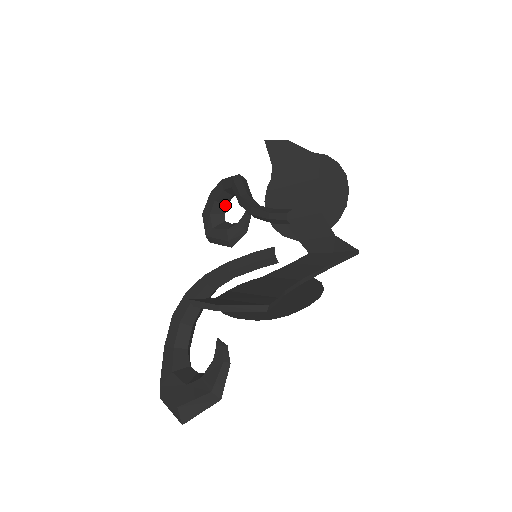
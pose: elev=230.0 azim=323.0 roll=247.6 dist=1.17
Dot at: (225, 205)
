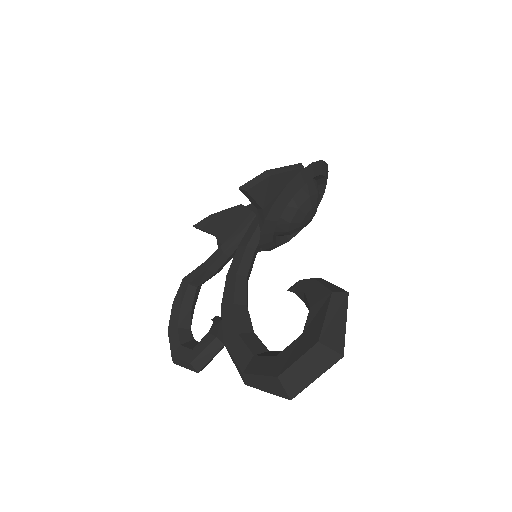
Dot at: (189, 330)
